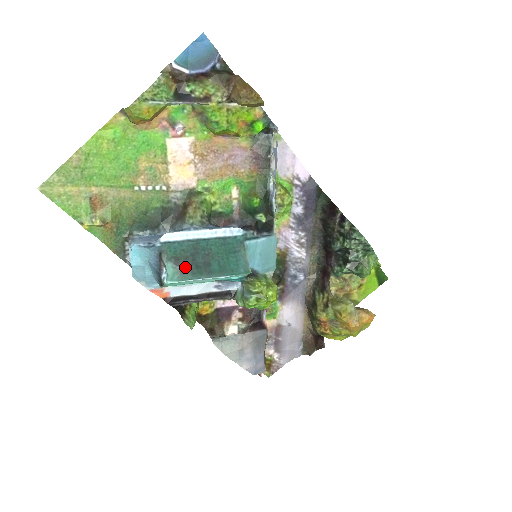
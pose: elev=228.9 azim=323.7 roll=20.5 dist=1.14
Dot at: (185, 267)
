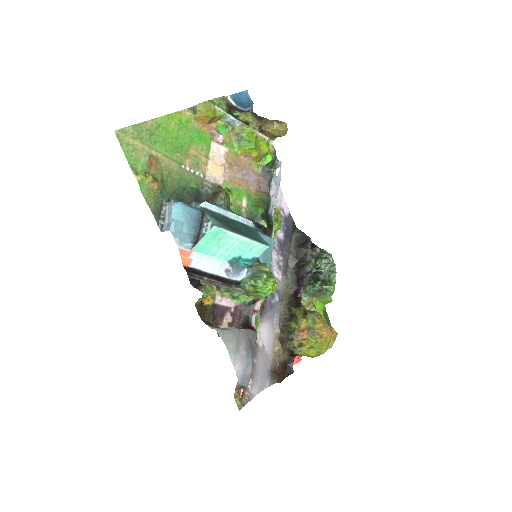
Dot at: (224, 225)
